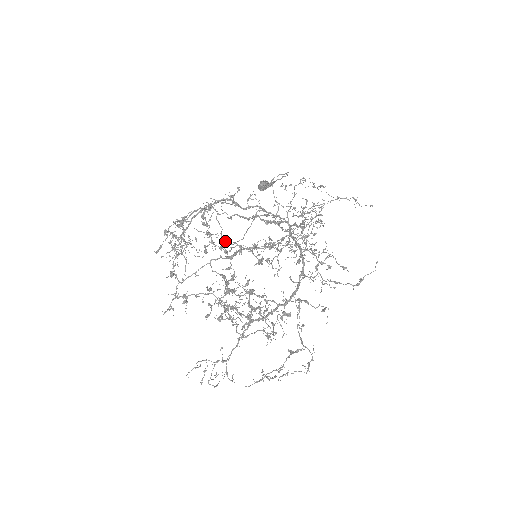
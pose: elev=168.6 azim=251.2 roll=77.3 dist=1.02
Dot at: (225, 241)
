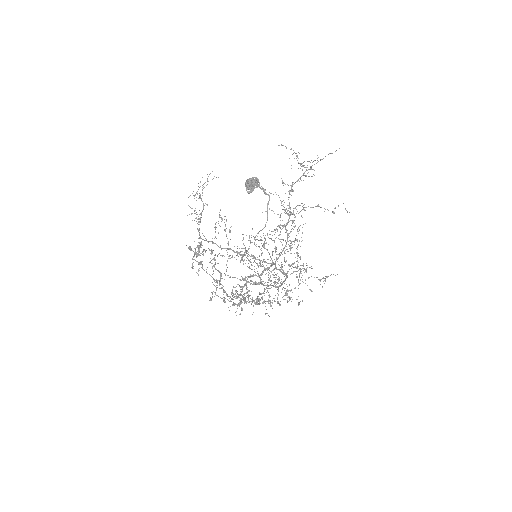
Dot at: occluded
